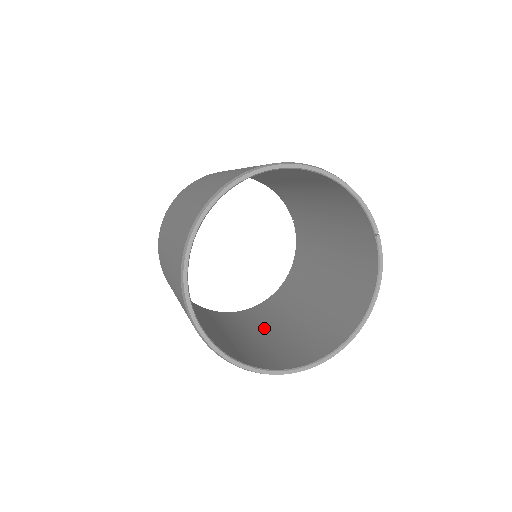
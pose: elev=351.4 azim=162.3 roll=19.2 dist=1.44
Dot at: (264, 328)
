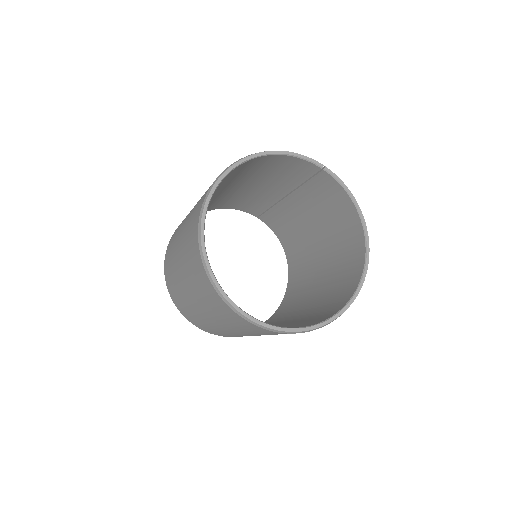
Dot at: (304, 302)
